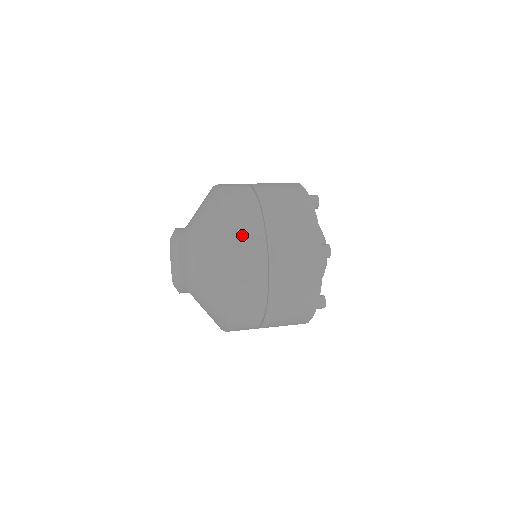
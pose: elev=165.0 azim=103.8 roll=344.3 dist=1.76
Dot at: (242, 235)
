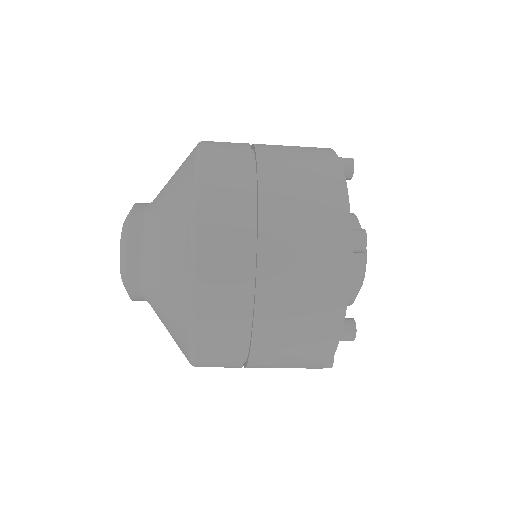
Dot at: (216, 199)
